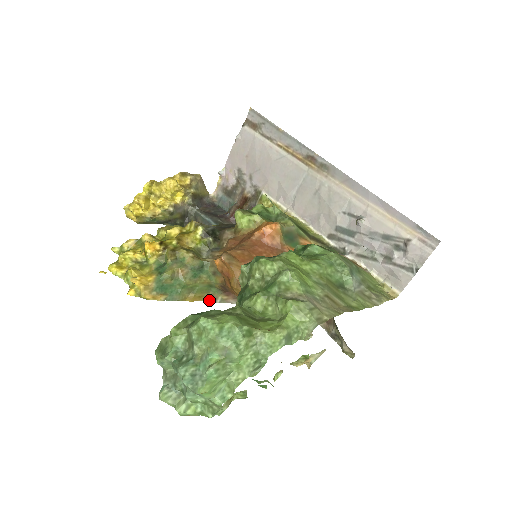
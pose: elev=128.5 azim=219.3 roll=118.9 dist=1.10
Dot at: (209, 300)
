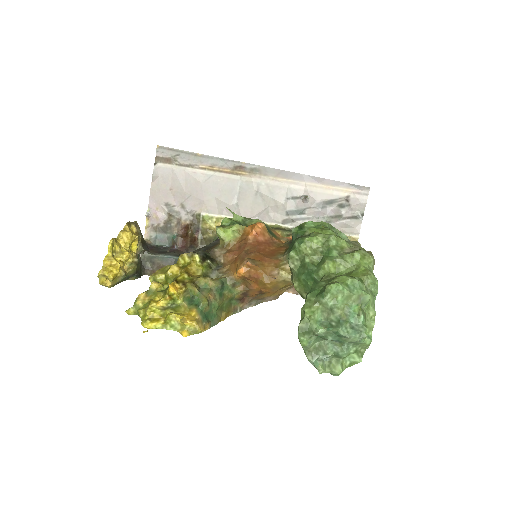
Dot at: (233, 313)
